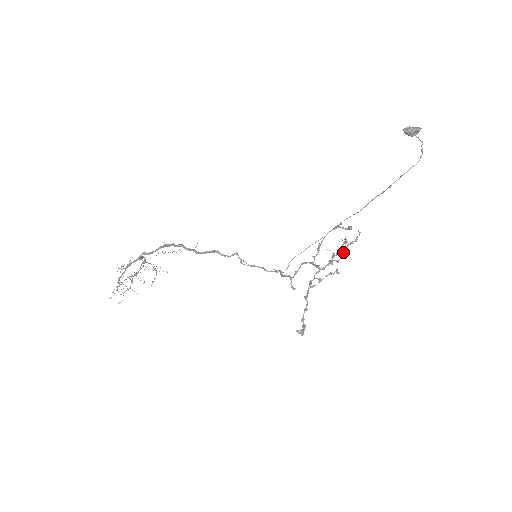
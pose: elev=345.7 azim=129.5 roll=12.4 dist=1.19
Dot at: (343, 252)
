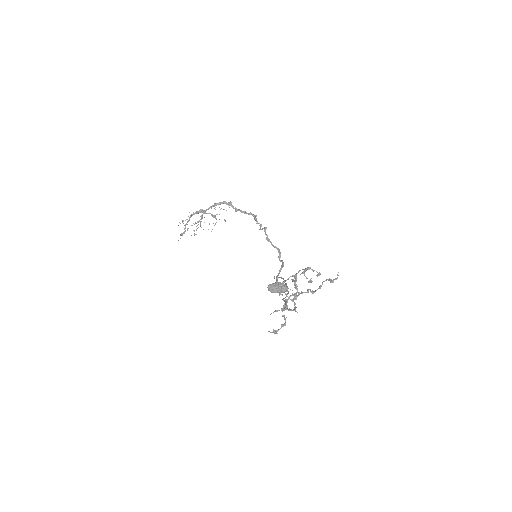
Dot at: (320, 286)
